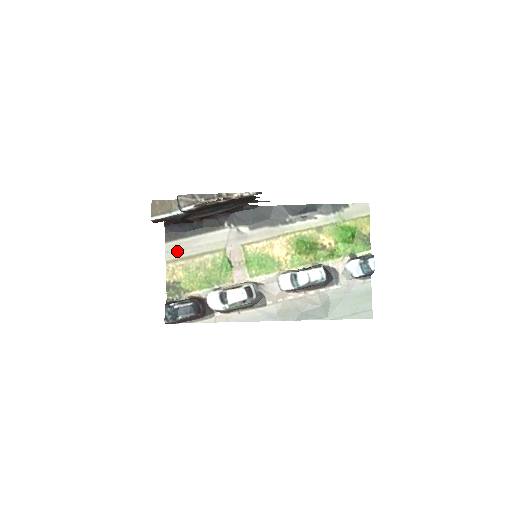
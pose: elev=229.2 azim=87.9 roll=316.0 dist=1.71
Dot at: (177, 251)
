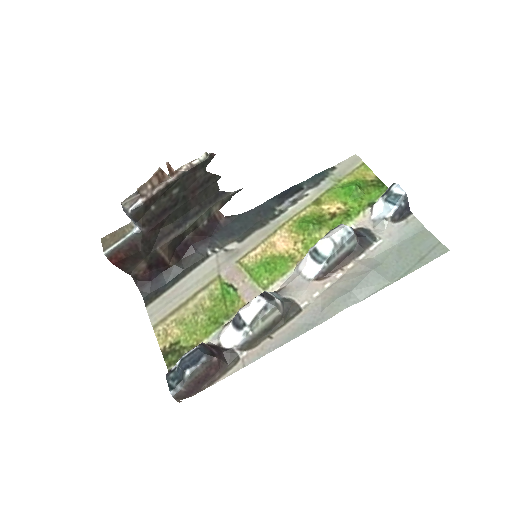
Dot at: (162, 308)
